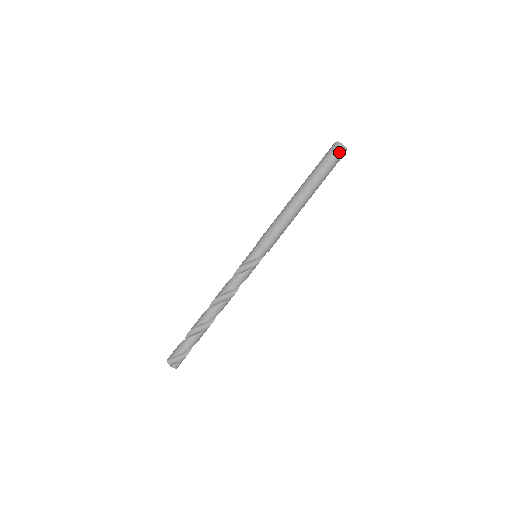
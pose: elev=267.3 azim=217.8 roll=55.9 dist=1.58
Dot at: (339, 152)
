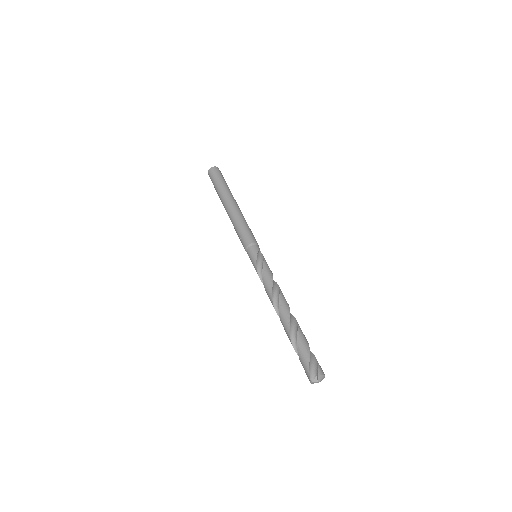
Dot at: (216, 171)
